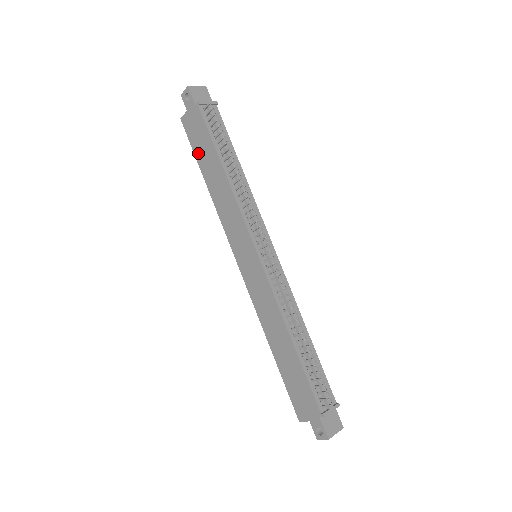
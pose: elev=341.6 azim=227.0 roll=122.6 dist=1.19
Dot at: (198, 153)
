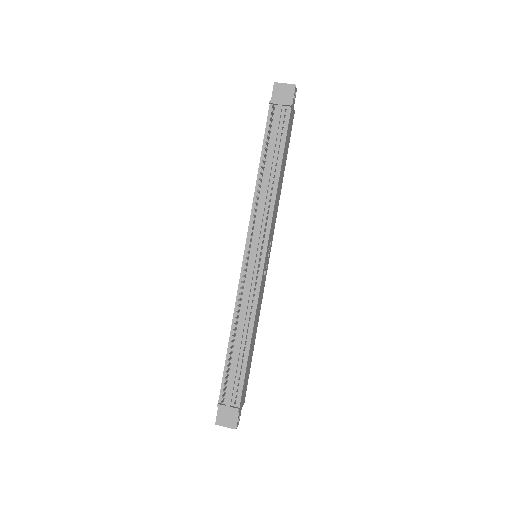
Dot at: occluded
